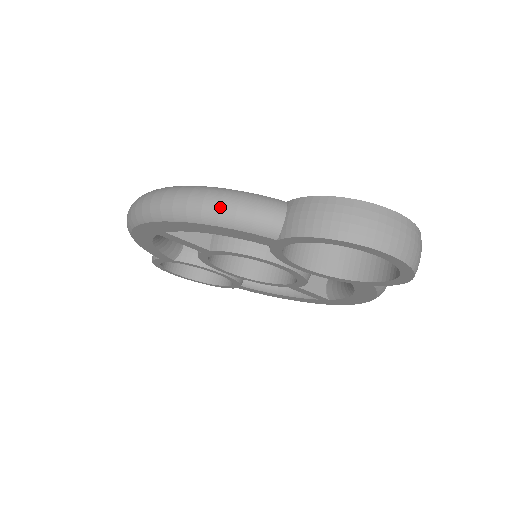
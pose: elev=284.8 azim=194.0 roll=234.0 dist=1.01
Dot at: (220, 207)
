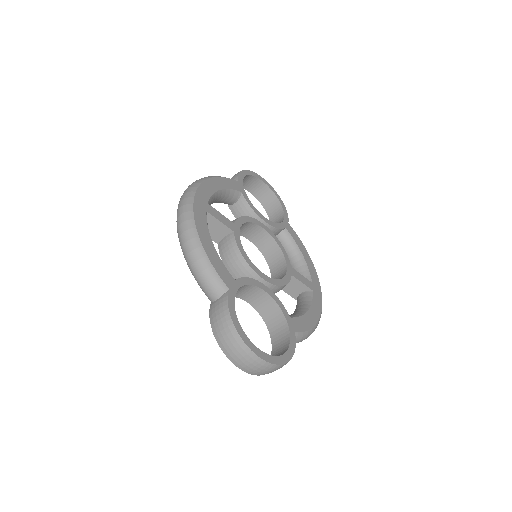
Dot at: (192, 265)
